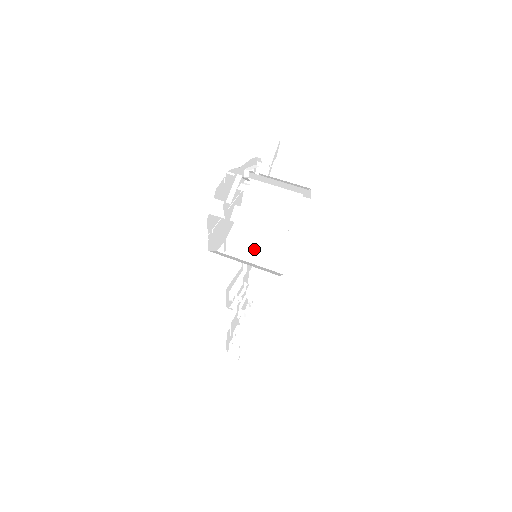
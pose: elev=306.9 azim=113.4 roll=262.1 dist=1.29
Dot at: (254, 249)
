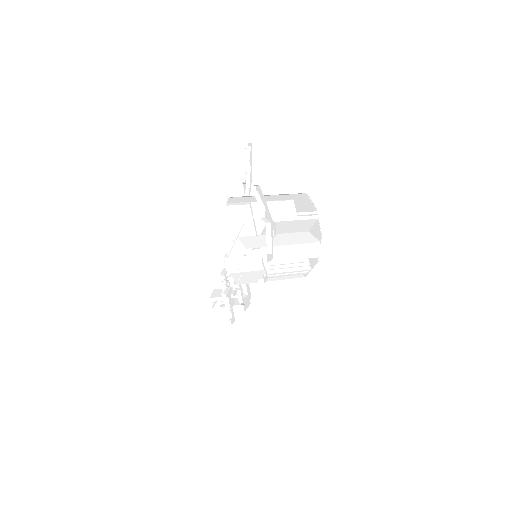
Dot at: (285, 270)
